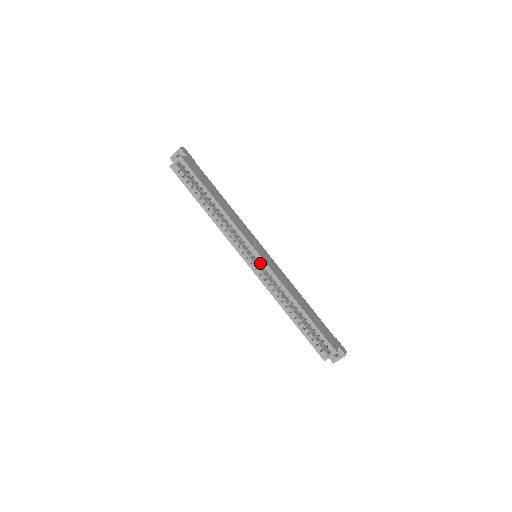
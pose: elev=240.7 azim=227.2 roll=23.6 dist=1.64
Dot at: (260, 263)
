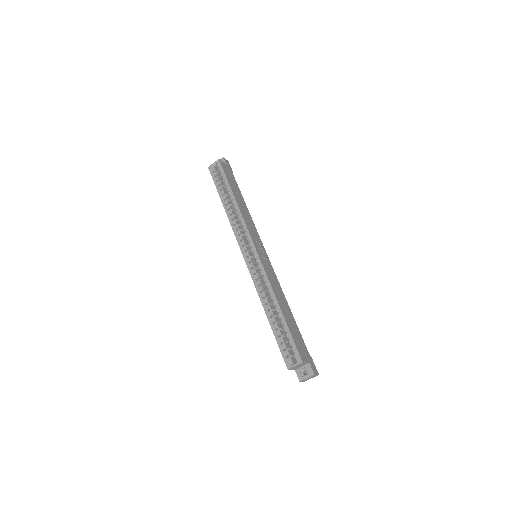
Dot at: (255, 257)
